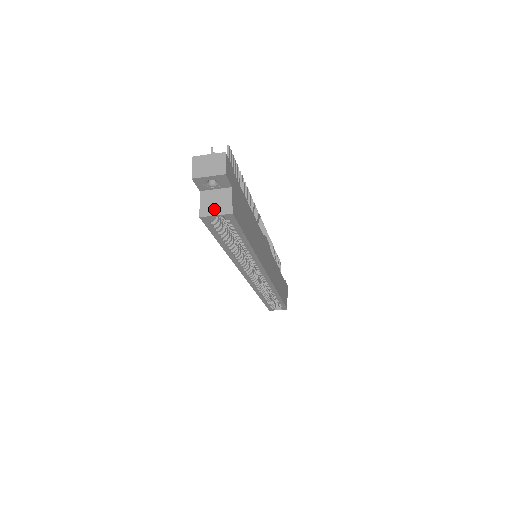
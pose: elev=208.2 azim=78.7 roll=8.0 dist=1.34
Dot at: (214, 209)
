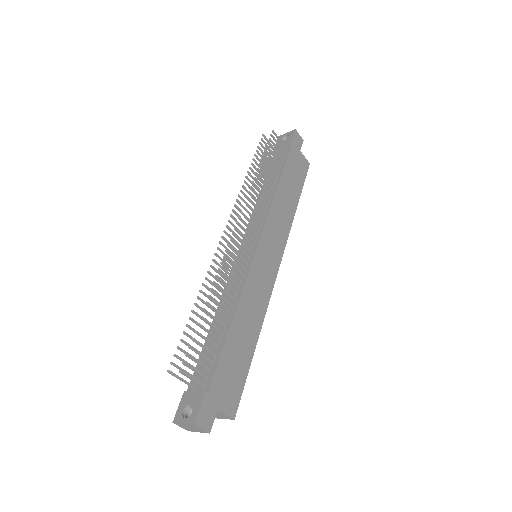
Dot at: (218, 417)
